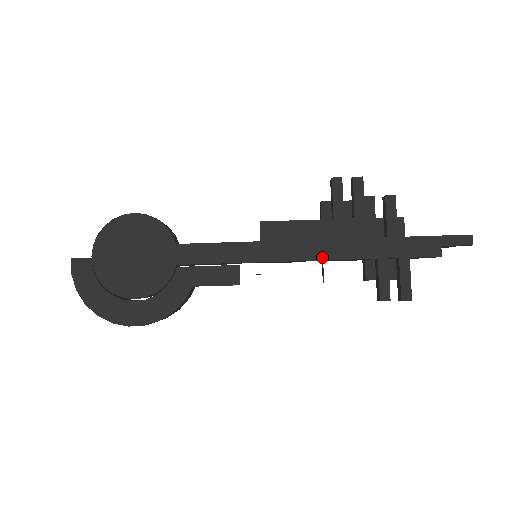
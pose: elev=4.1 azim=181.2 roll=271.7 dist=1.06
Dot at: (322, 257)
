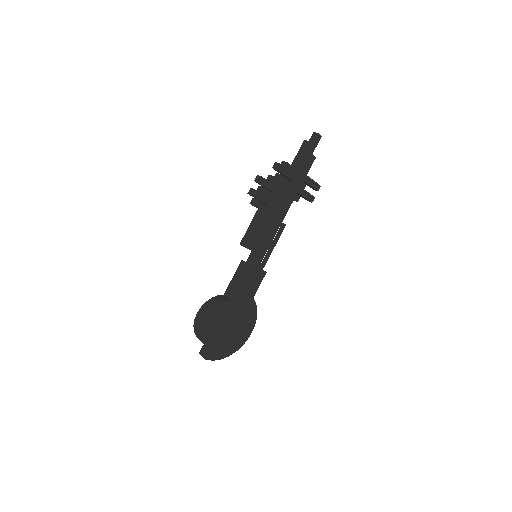
Dot at: (280, 223)
